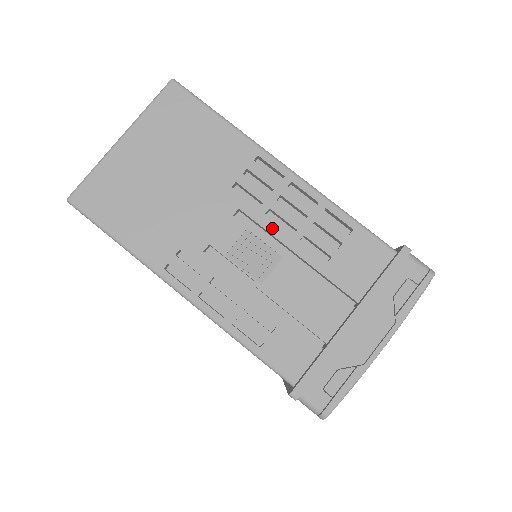
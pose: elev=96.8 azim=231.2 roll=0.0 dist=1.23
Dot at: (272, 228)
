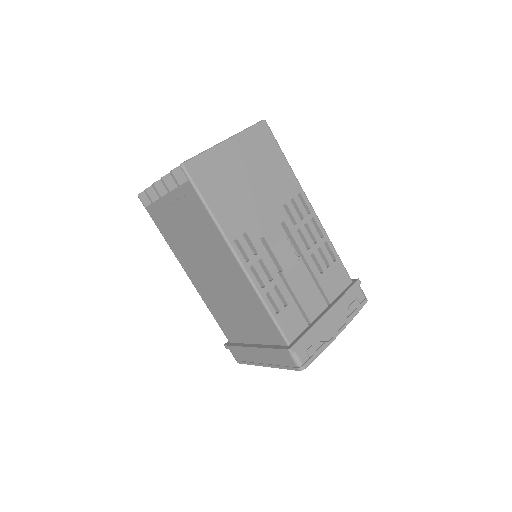
Dot at: (298, 241)
